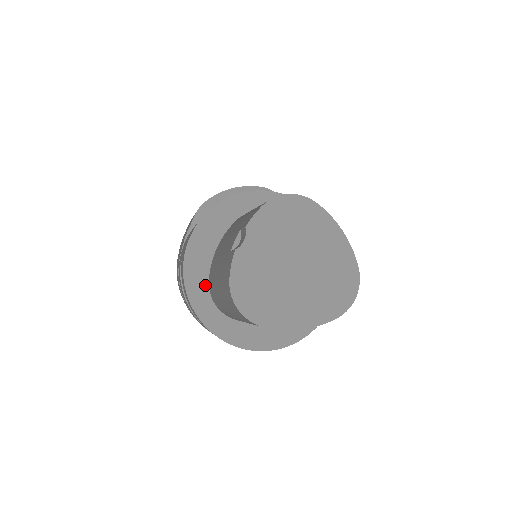
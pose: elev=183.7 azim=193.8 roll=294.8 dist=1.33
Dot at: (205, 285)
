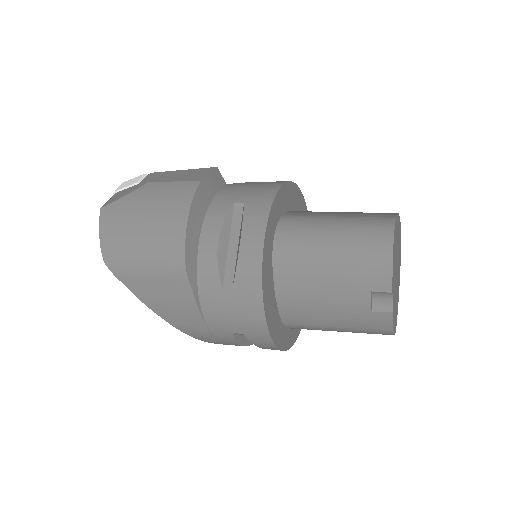
Dot at: (283, 329)
